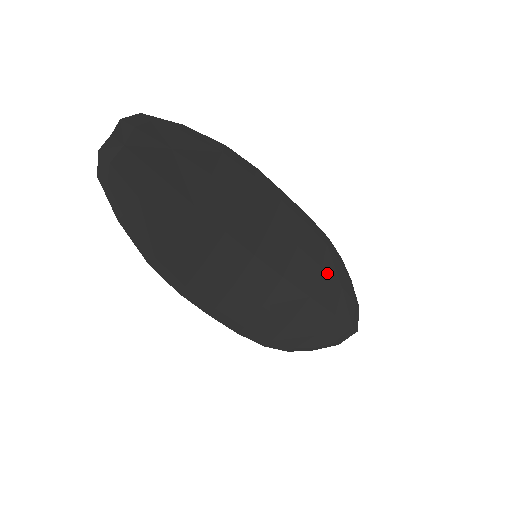
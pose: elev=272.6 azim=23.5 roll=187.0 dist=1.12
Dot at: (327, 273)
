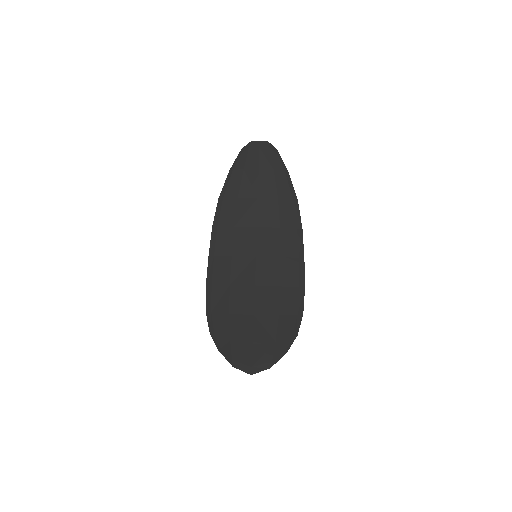
Dot at: (278, 322)
